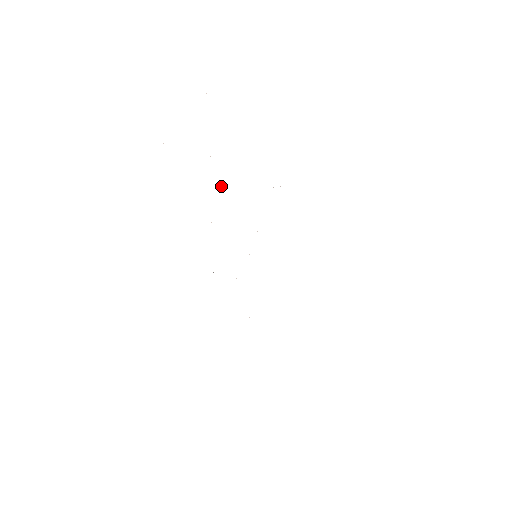
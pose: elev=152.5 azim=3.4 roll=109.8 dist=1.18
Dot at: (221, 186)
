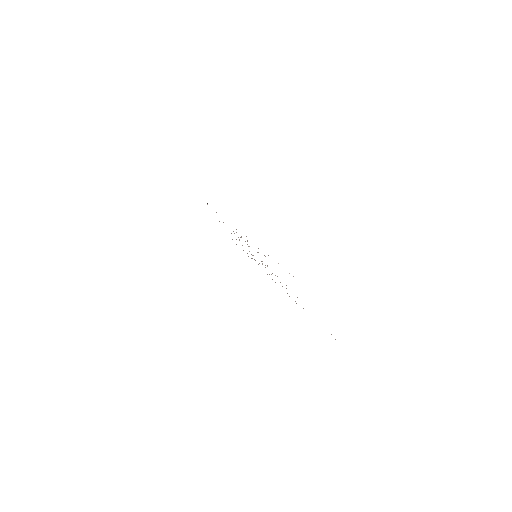
Dot at: occluded
